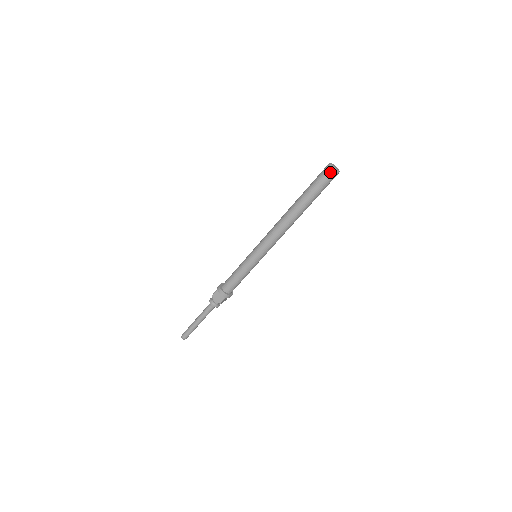
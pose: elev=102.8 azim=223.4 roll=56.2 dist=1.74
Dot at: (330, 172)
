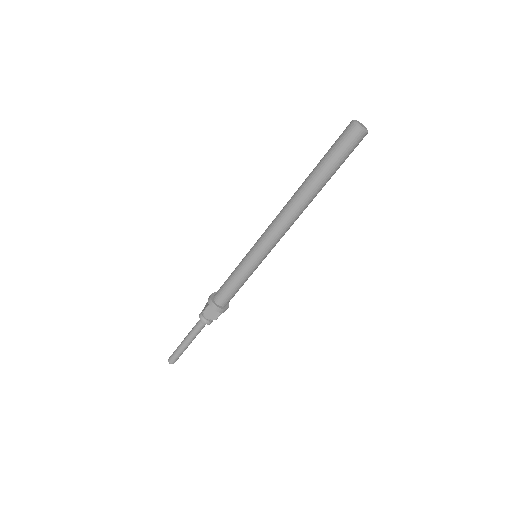
Dot at: (357, 135)
